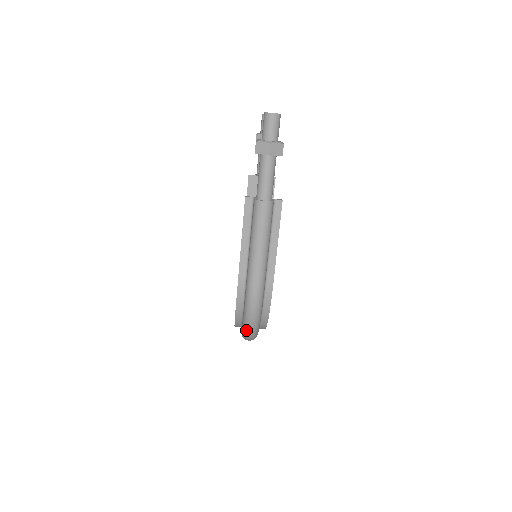
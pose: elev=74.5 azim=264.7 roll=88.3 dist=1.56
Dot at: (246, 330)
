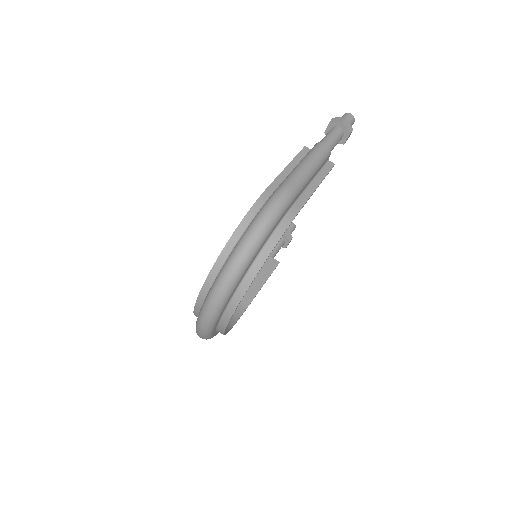
Dot at: (245, 238)
